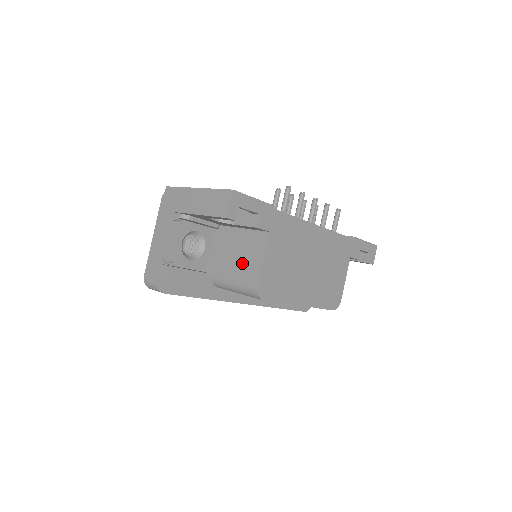
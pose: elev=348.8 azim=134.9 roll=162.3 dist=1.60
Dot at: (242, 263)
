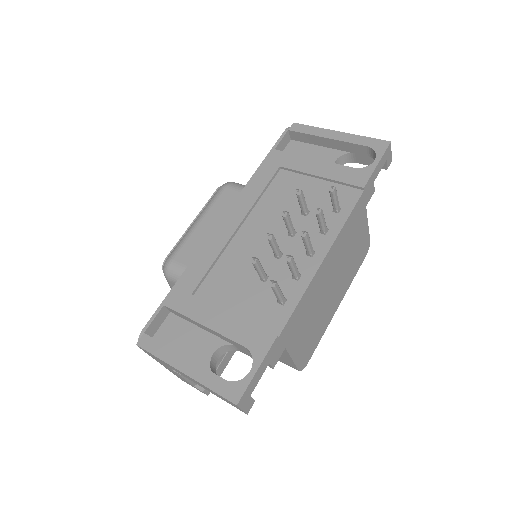
Dot at: occluded
